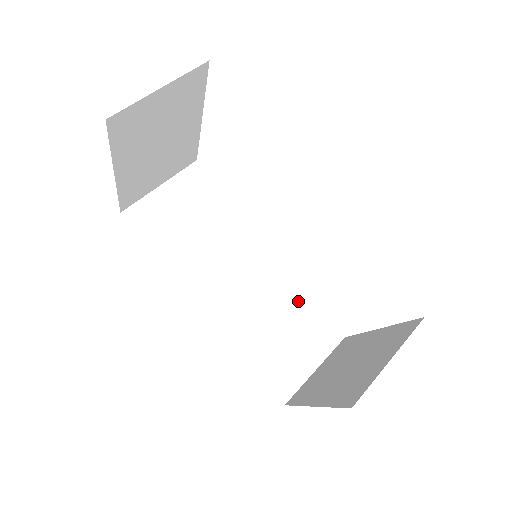
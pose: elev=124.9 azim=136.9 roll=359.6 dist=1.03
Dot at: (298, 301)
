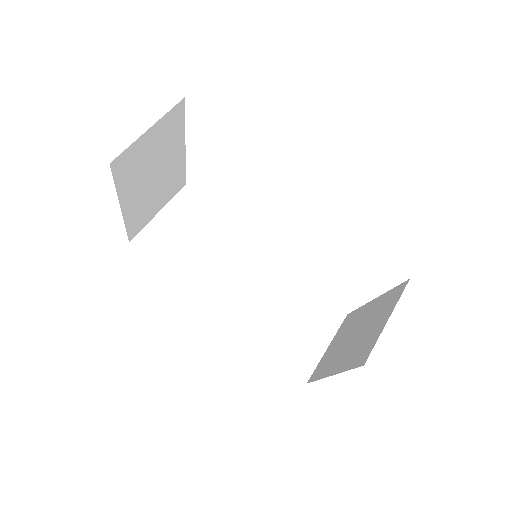
Dot at: (300, 290)
